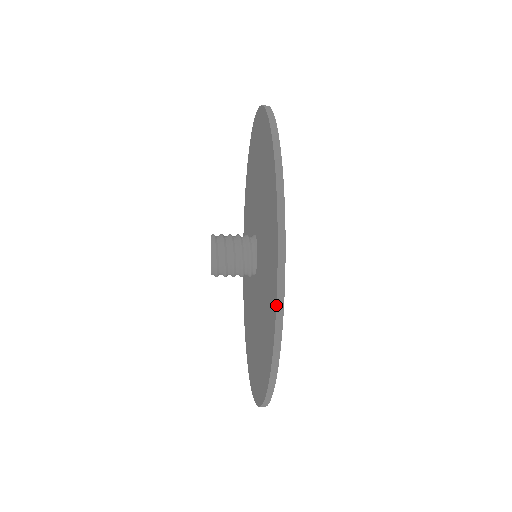
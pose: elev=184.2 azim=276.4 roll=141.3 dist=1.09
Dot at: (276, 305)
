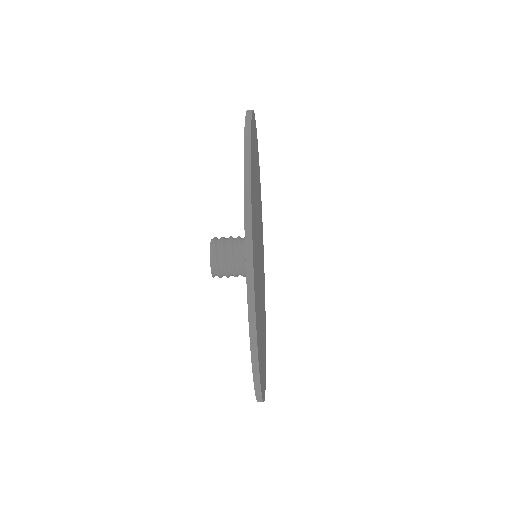
Dot at: (244, 131)
